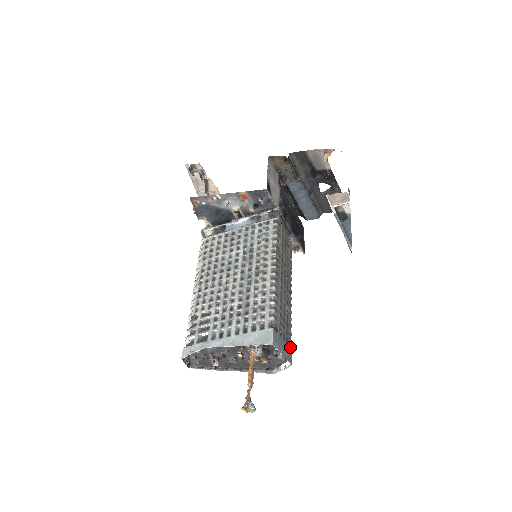
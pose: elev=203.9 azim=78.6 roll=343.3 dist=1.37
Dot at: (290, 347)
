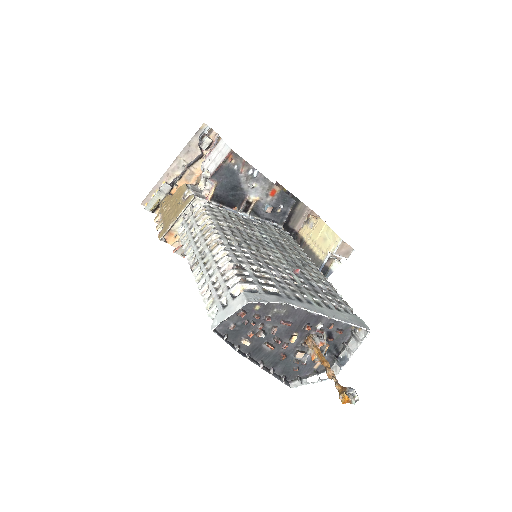
Dot at: occluded
